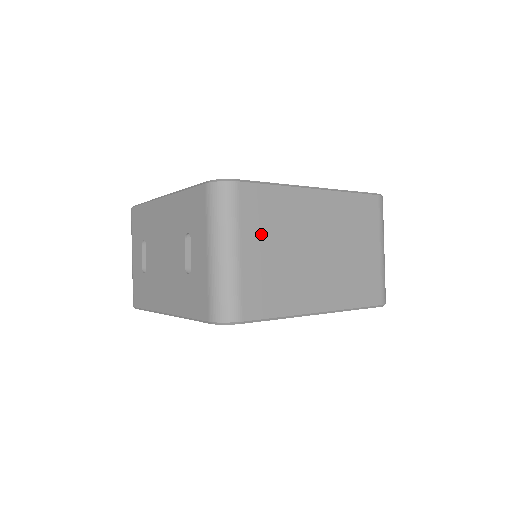
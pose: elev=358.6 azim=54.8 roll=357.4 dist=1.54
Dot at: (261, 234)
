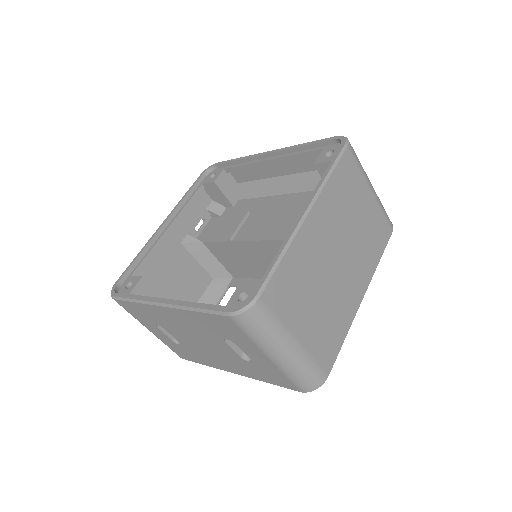
Dot at: (299, 308)
